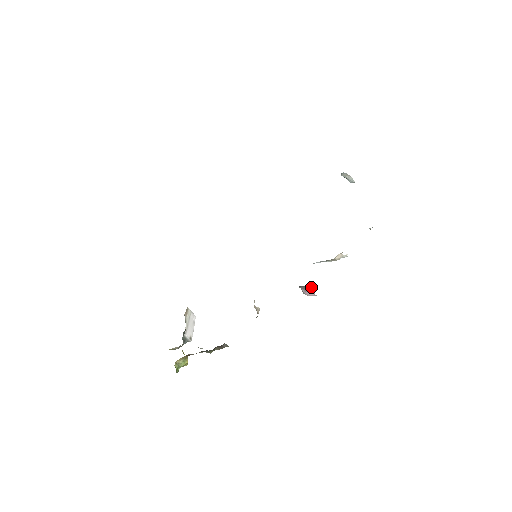
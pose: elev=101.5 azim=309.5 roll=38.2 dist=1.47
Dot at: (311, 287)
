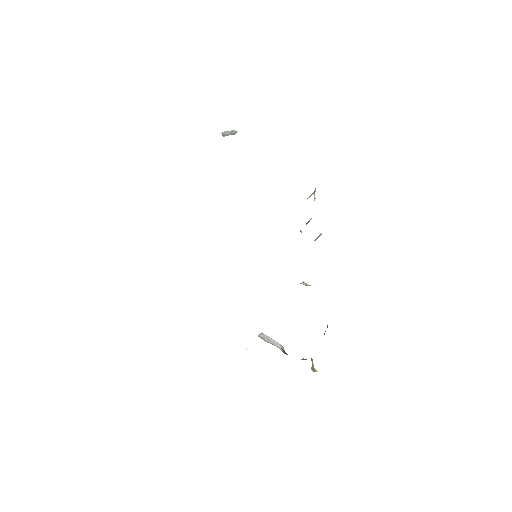
Dot at: occluded
